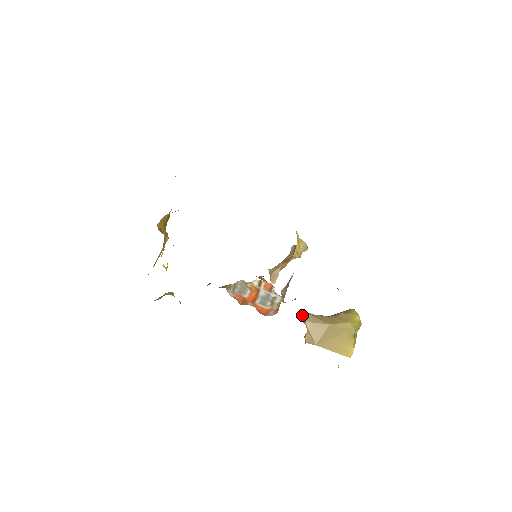
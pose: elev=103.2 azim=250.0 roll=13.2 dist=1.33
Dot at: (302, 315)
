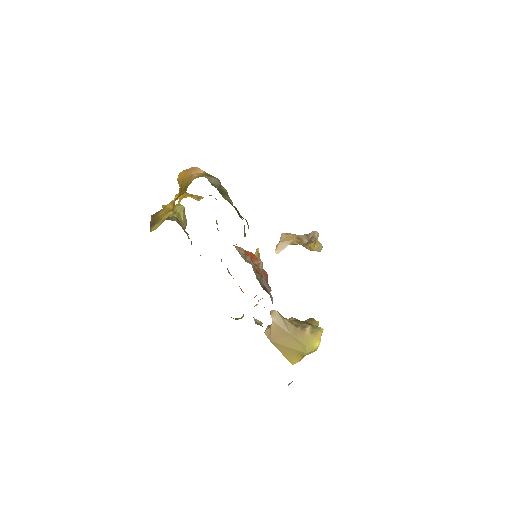
Dot at: (273, 313)
